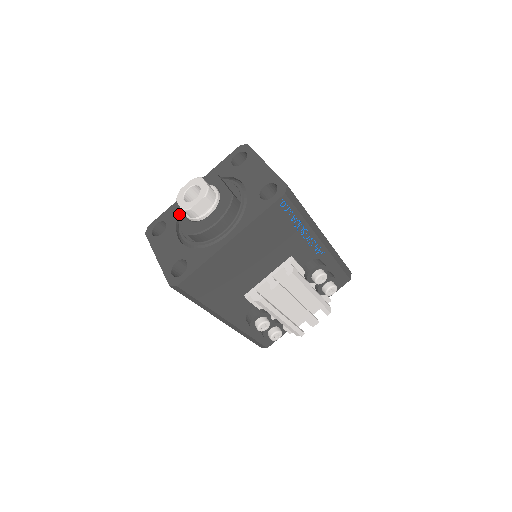
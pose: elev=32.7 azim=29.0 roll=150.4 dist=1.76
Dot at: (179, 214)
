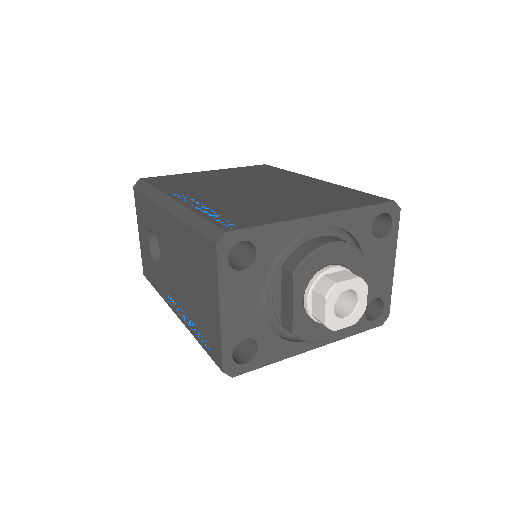
Dot at: (299, 289)
